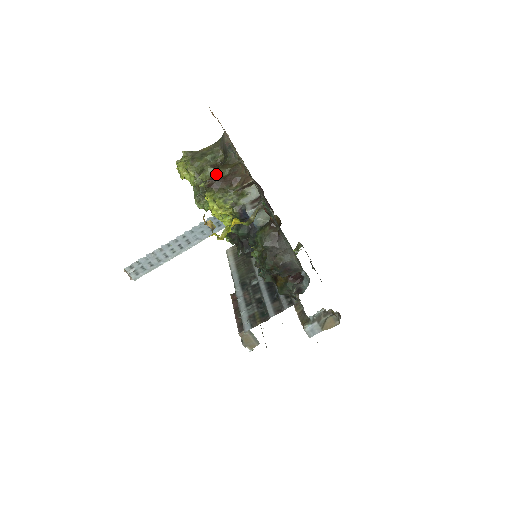
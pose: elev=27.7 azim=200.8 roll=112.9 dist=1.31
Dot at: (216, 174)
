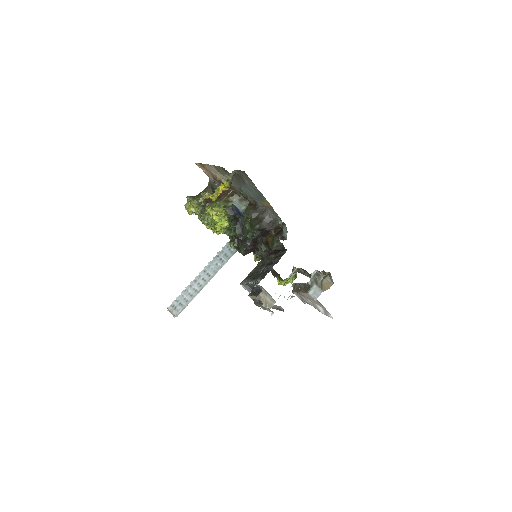
Dot at: occluded
